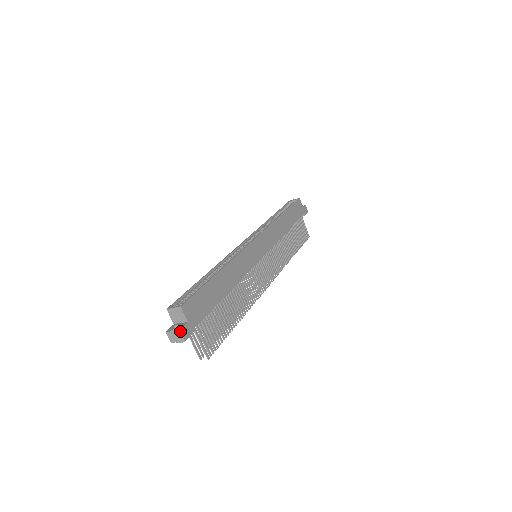
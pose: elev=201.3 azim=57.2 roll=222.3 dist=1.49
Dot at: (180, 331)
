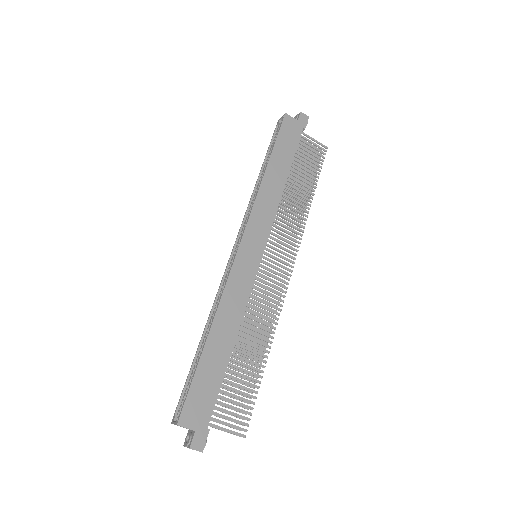
Dot at: occluded
